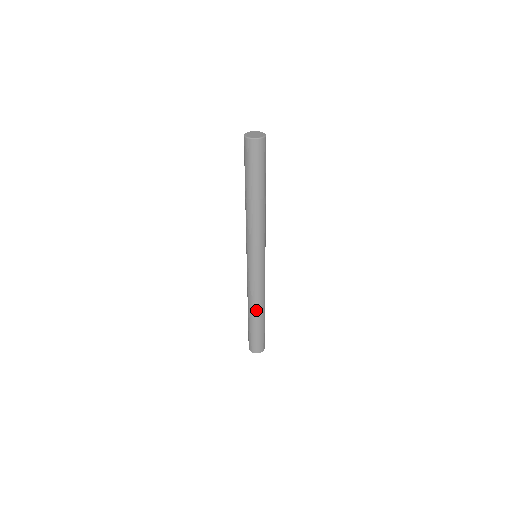
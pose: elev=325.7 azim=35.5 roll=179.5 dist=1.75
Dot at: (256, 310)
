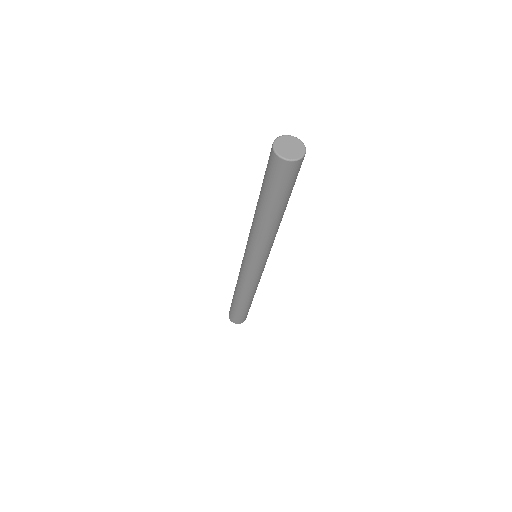
Dot at: (248, 298)
